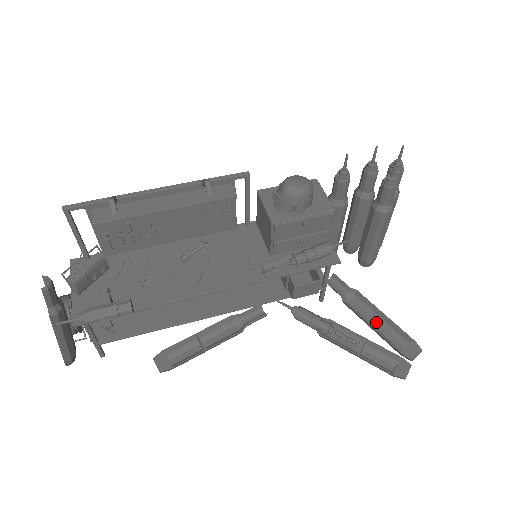
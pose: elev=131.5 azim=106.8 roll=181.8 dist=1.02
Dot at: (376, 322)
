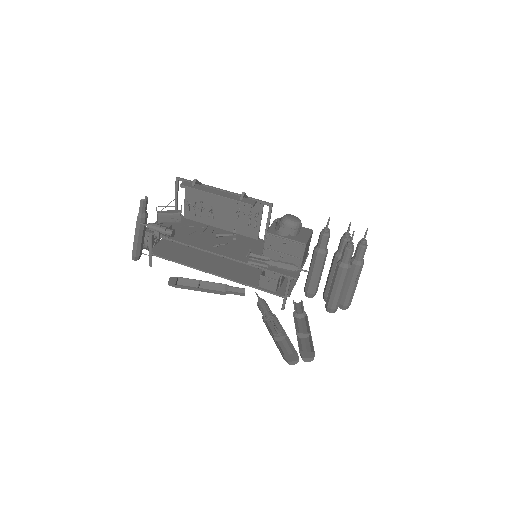
Dot at: (304, 336)
